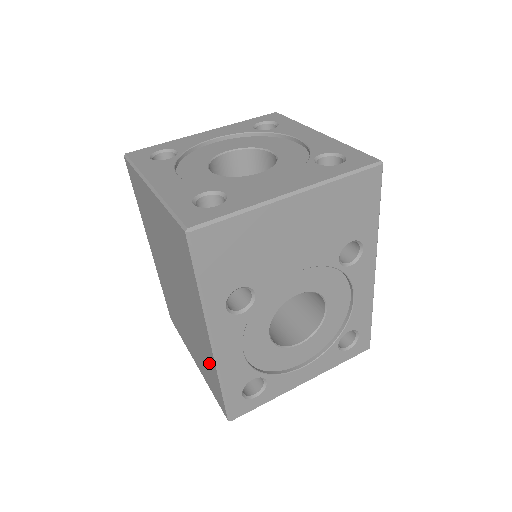
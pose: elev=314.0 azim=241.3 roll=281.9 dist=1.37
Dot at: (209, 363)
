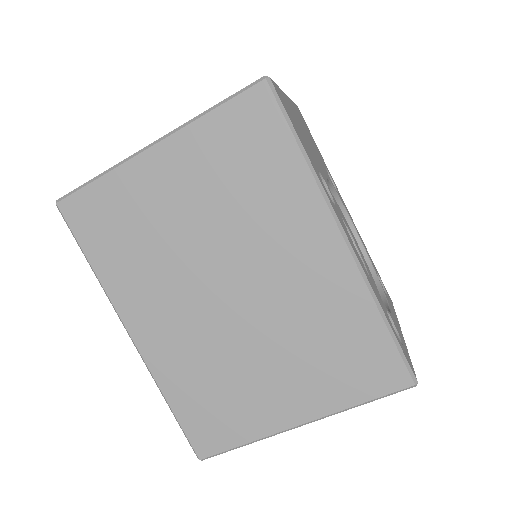
Dot at: (345, 312)
